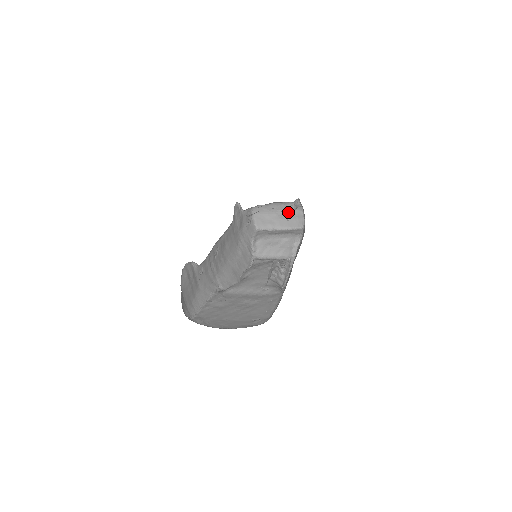
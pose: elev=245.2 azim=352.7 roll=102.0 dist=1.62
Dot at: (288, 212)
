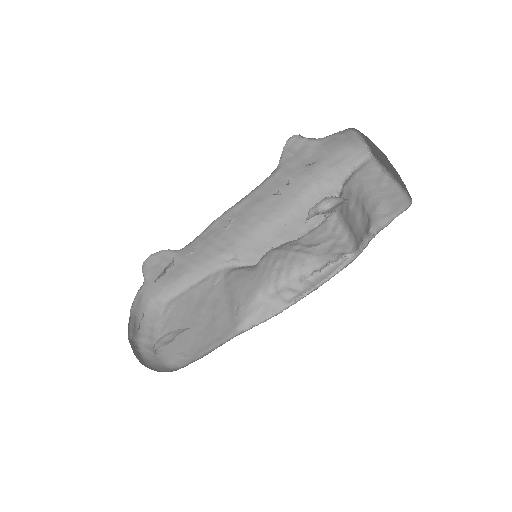
Dot at: (392, 165)
